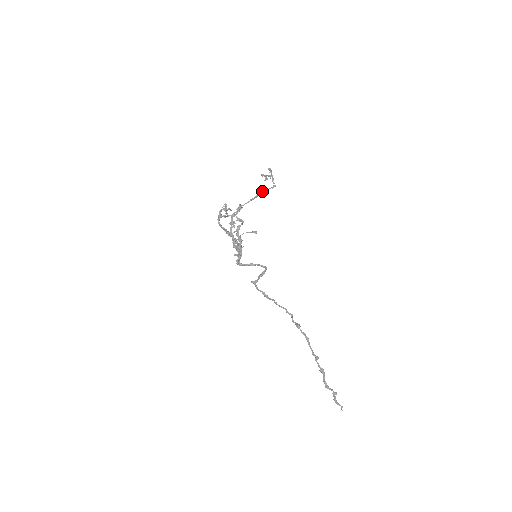
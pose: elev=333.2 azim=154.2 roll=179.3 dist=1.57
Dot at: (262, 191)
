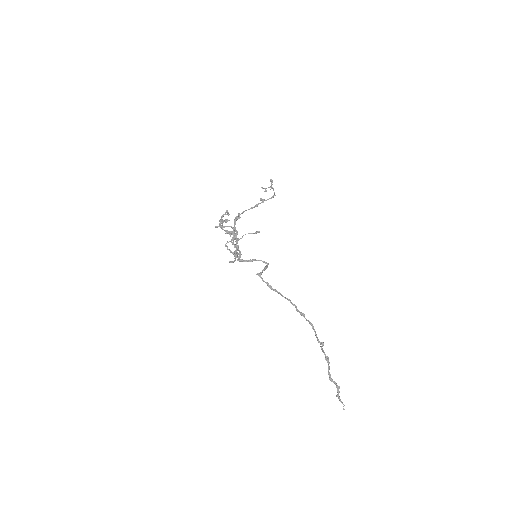
Dot at: (262, 201)
